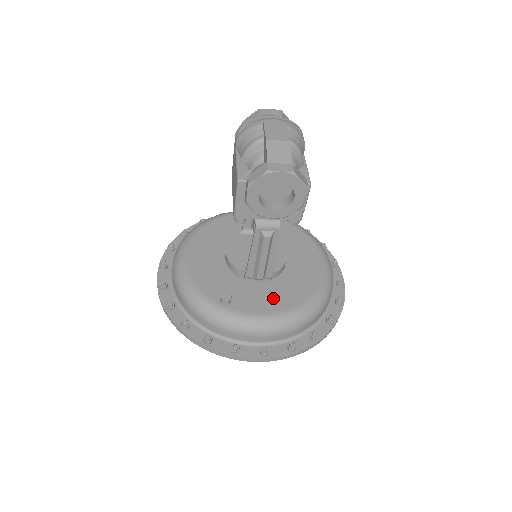
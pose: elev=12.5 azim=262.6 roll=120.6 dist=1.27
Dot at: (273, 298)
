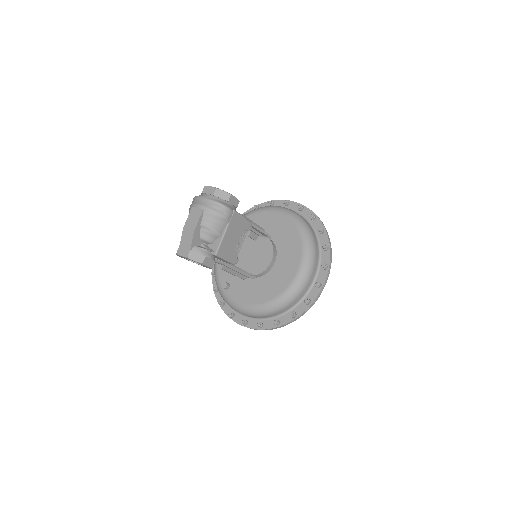
Dot at: (252, 292)
